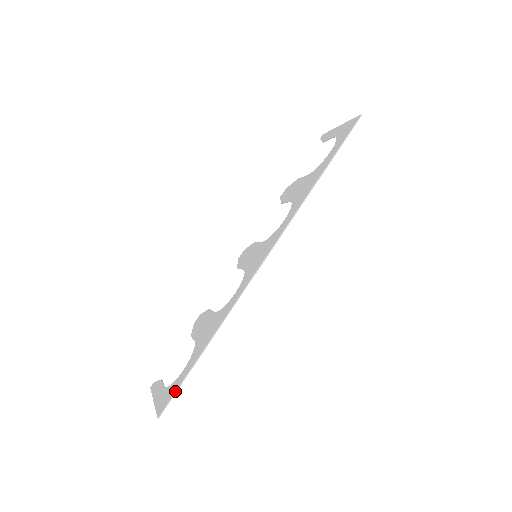
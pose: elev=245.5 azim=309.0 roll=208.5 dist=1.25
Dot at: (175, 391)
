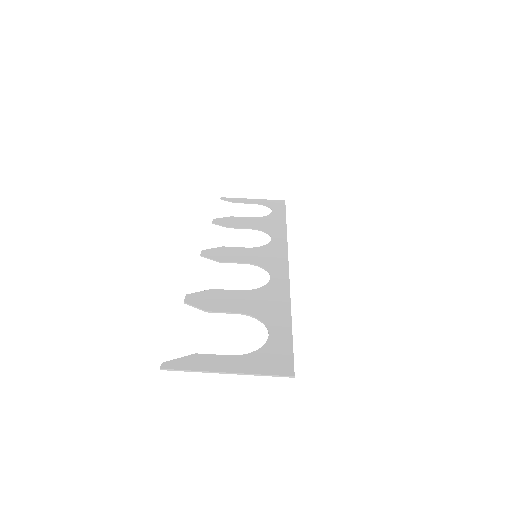
Dot at: occluded
